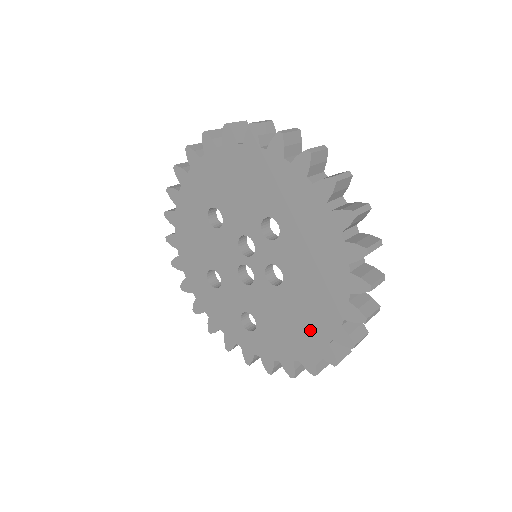
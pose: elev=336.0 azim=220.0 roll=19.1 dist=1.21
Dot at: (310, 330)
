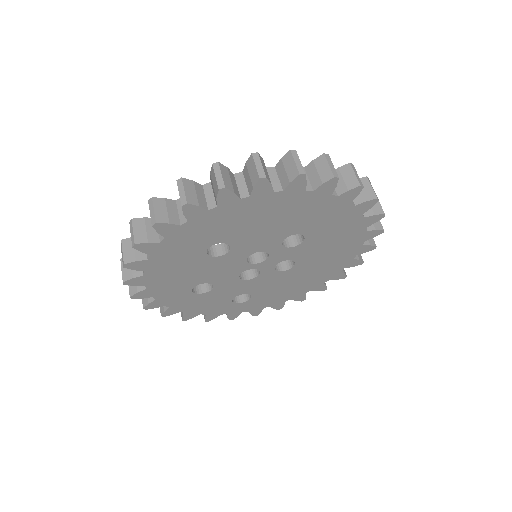
Dot at: (310, 282)
